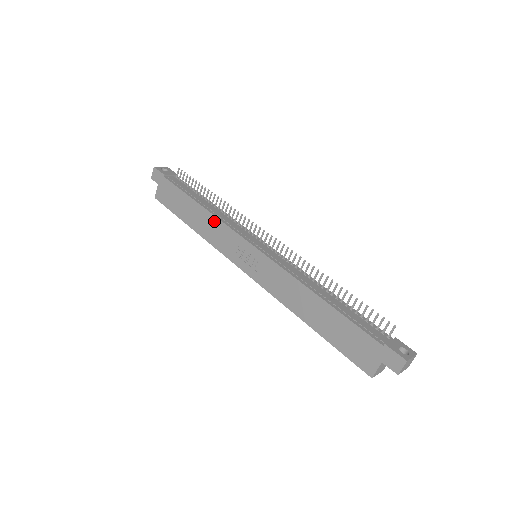
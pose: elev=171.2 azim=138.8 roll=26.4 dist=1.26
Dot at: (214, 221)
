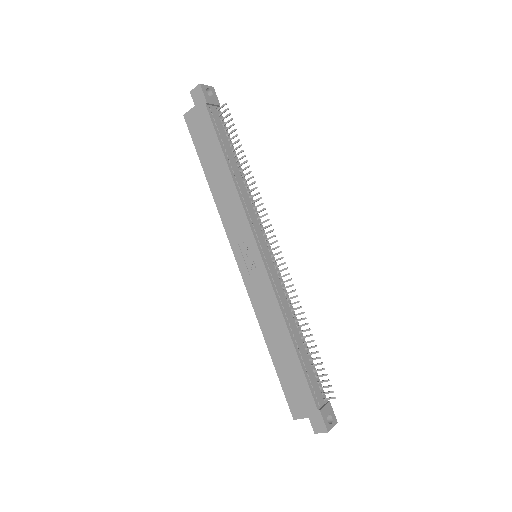
Dot at: (235, 198)
